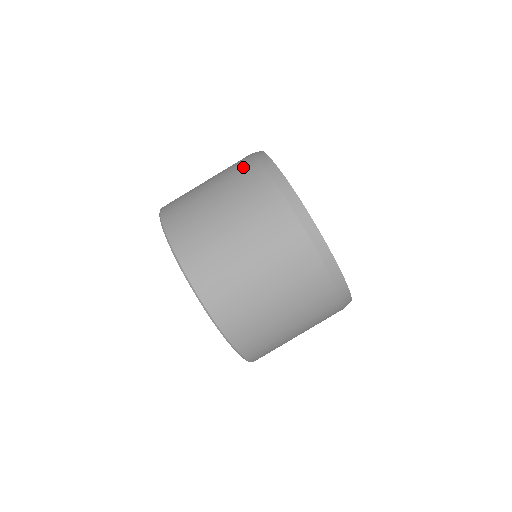
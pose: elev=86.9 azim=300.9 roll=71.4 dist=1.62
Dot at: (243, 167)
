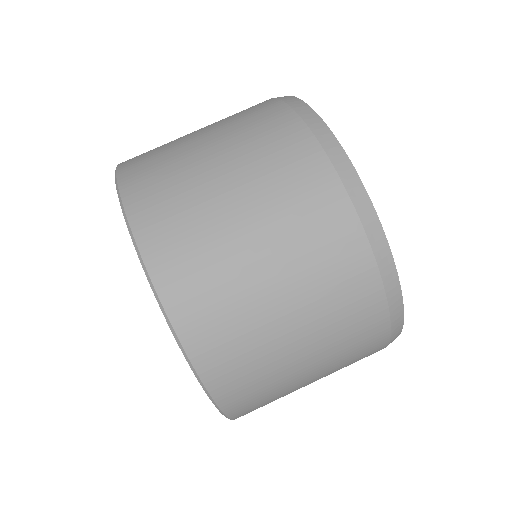
Dot at: occluded
